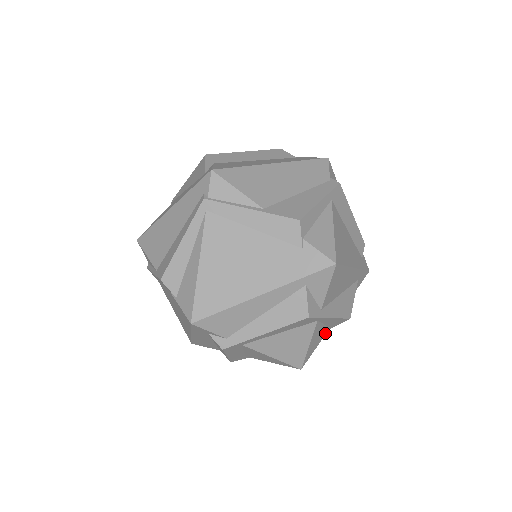
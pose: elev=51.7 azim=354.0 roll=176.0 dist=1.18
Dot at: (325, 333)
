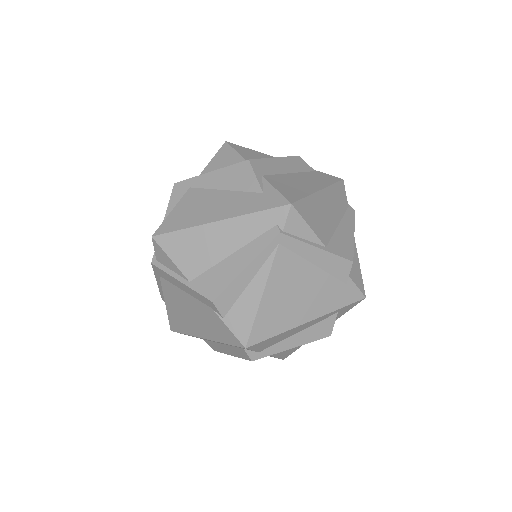
Dot at: occluded
